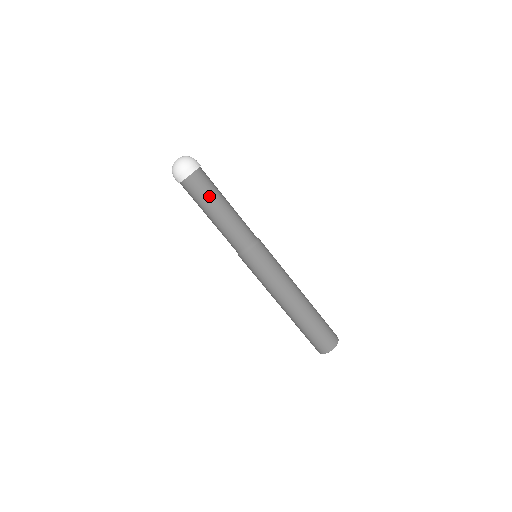
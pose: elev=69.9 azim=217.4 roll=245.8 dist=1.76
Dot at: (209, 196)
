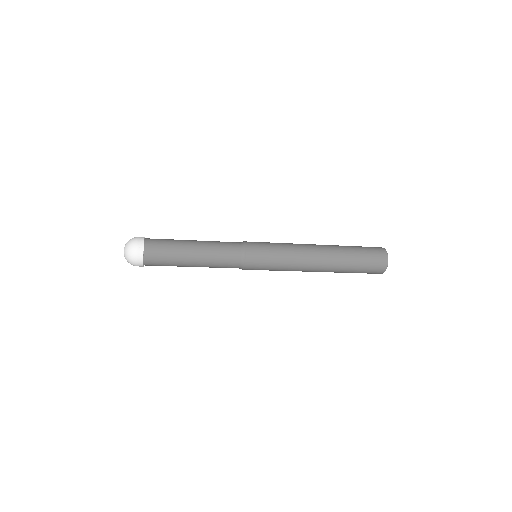
Dot at: (173, 258)
